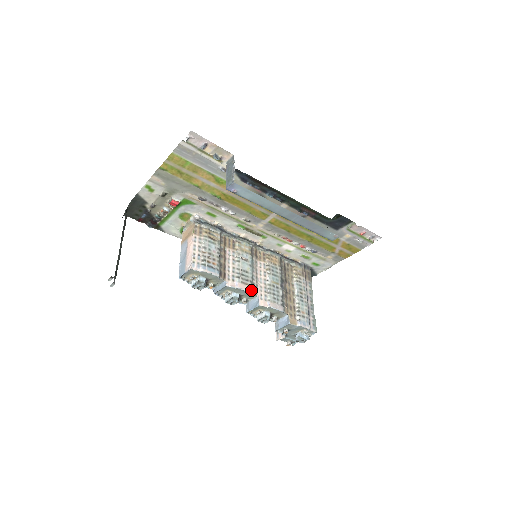
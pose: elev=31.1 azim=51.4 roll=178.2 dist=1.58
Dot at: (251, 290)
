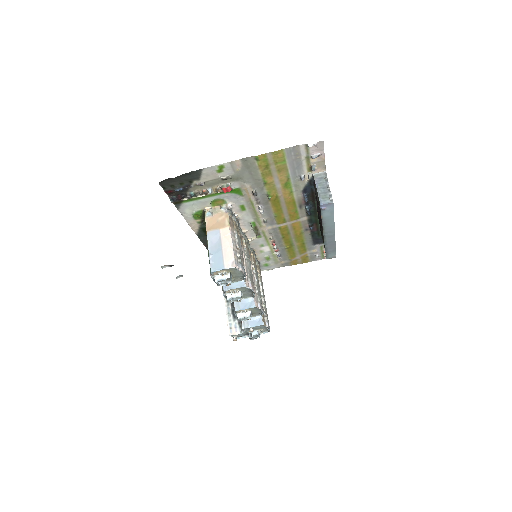
Dot at: occluded
